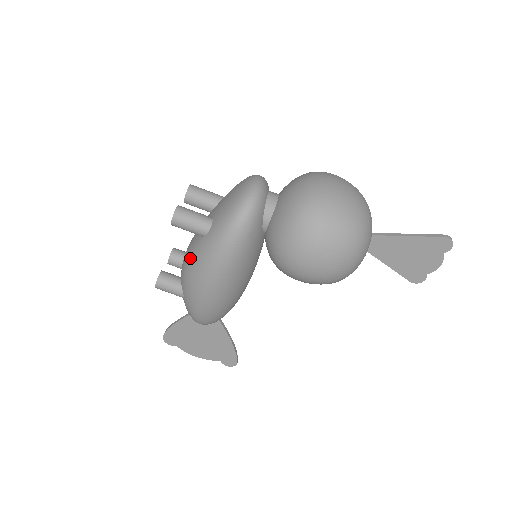
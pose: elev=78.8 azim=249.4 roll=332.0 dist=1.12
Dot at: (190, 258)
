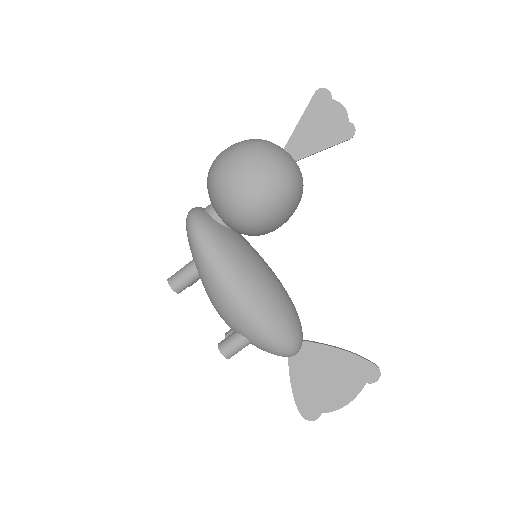
Dot at: (211, 300)
